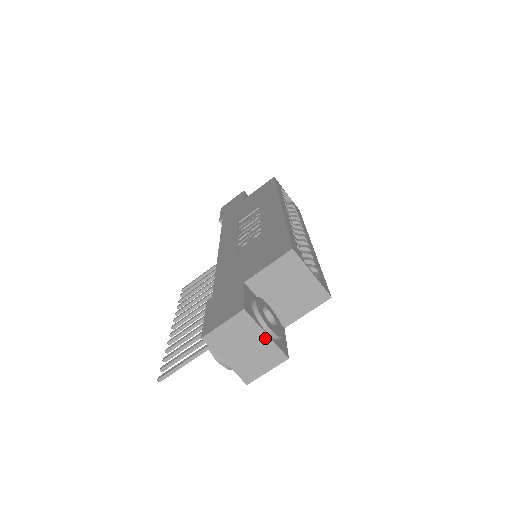
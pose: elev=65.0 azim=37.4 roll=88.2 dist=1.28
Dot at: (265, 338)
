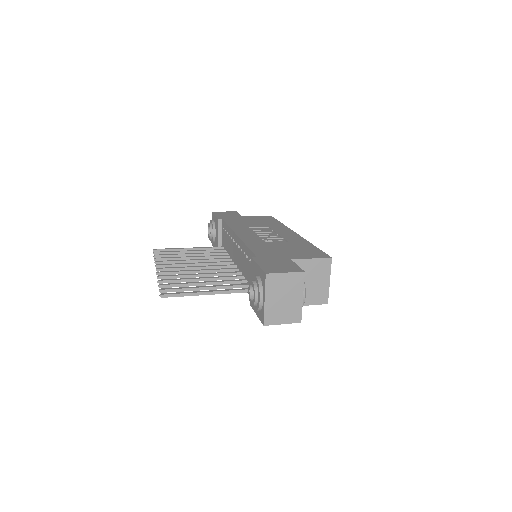
Dot at: (300, 299)
